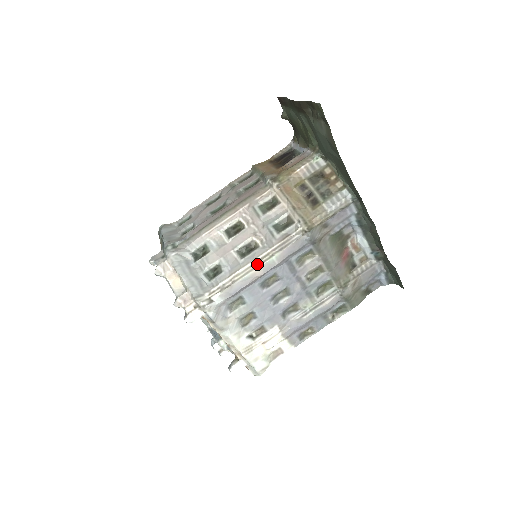
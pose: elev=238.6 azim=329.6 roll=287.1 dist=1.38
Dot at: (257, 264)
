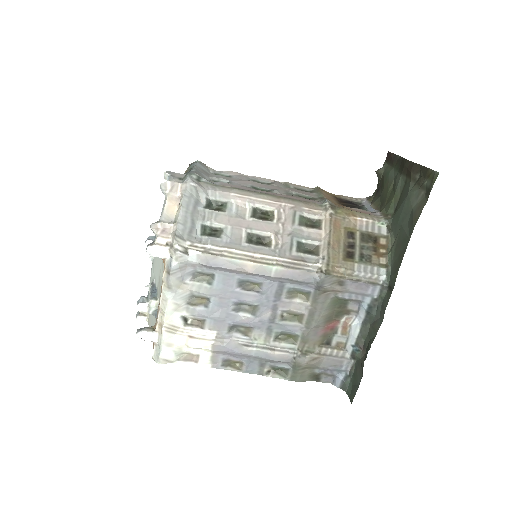
Dot at: (255, 259)
